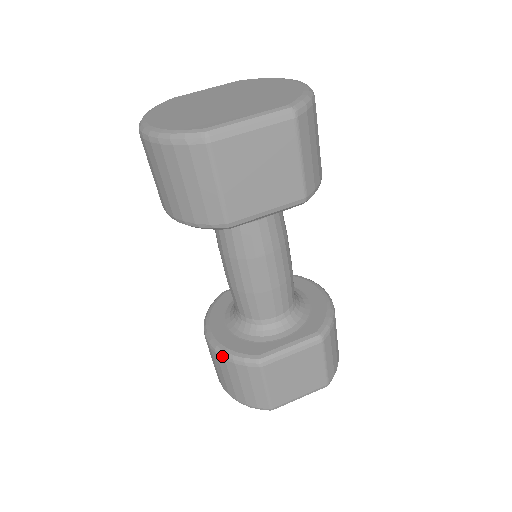
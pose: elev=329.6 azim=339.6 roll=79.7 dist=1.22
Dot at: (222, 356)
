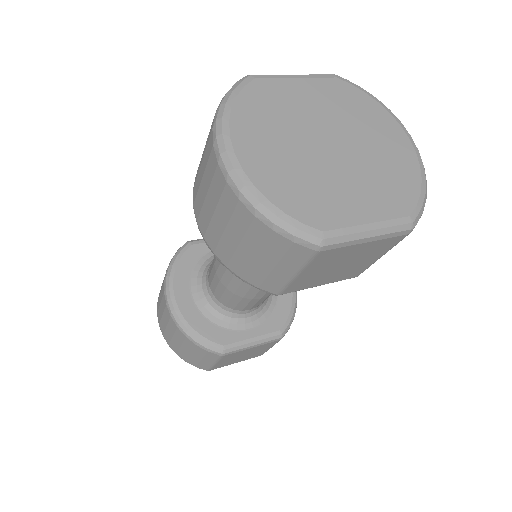
Dot at: (184, 333)
